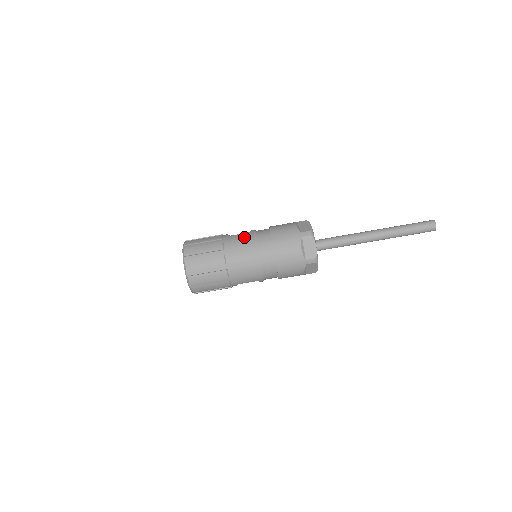
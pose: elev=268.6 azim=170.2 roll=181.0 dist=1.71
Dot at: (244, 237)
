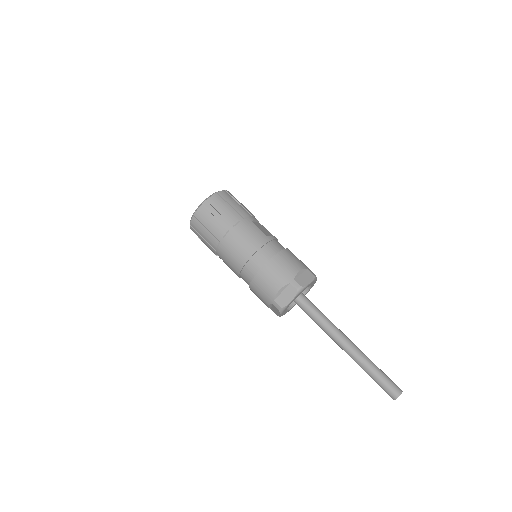
Dot at: (257, 235)
